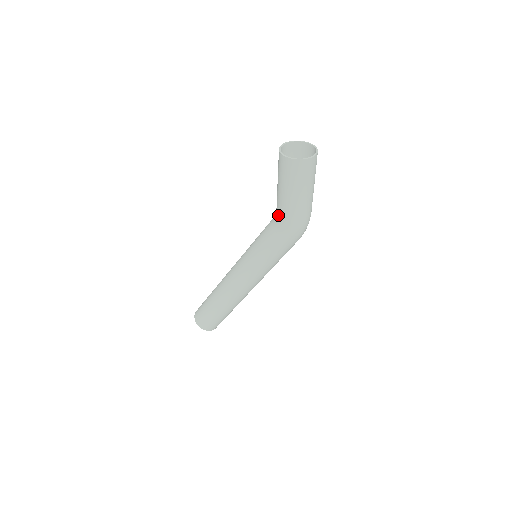
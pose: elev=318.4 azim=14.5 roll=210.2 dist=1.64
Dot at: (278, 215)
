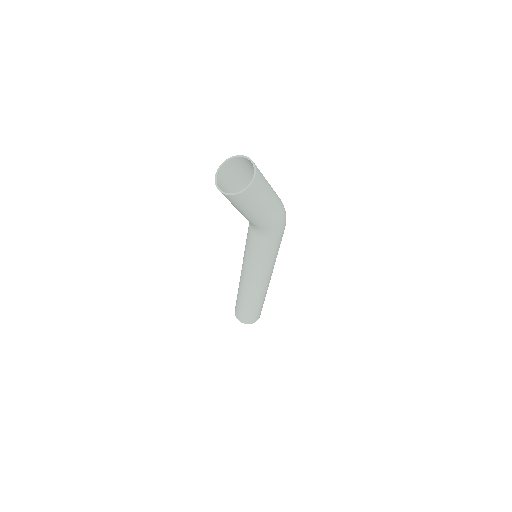
Dot at: (257, 227)
